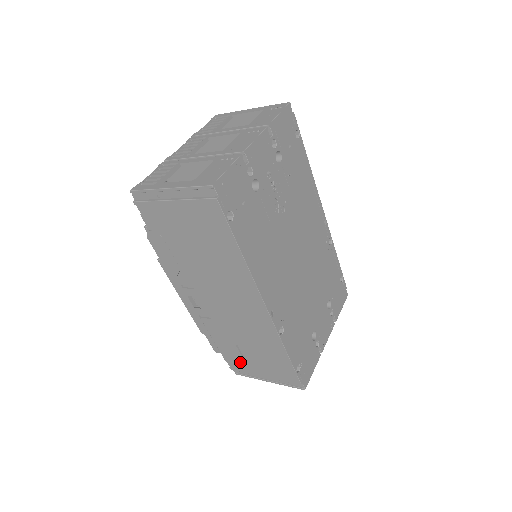
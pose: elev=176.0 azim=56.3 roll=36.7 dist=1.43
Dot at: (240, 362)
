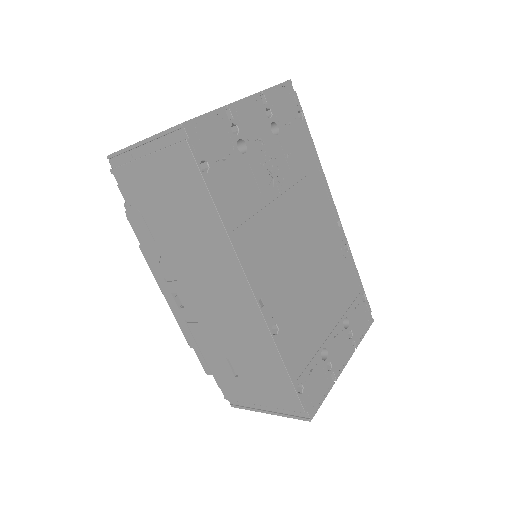
Dot at: (234, 386)
